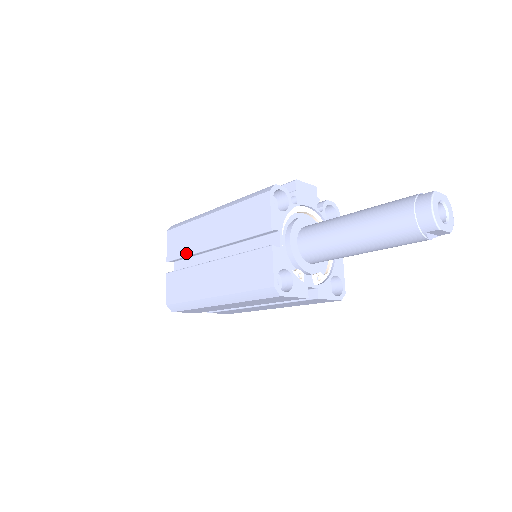
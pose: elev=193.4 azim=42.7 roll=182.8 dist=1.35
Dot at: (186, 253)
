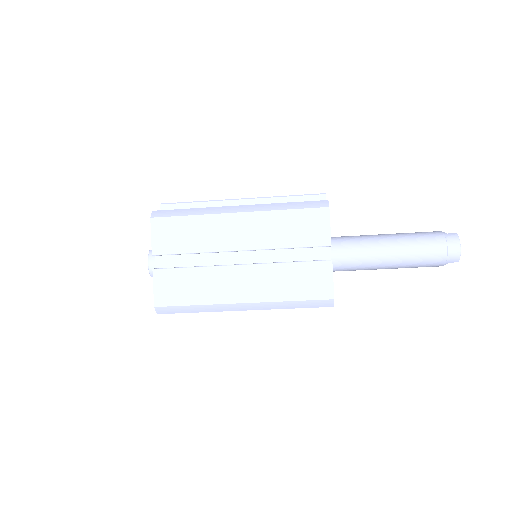
Dot at: (193, 250)
